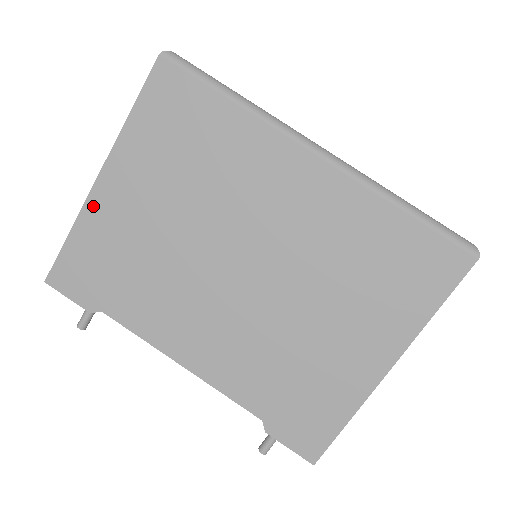
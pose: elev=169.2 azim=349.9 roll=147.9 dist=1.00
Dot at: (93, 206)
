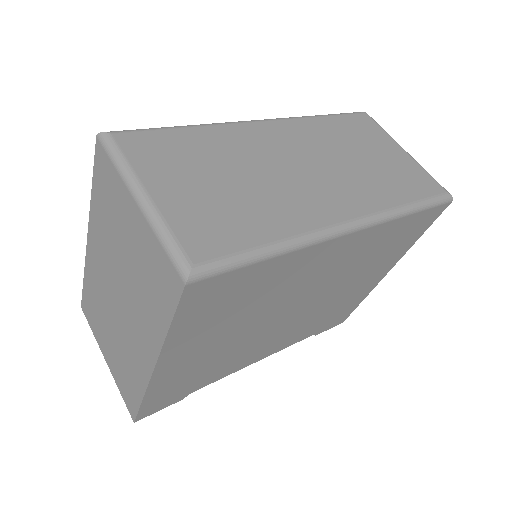
Dot at: (158, 380)
